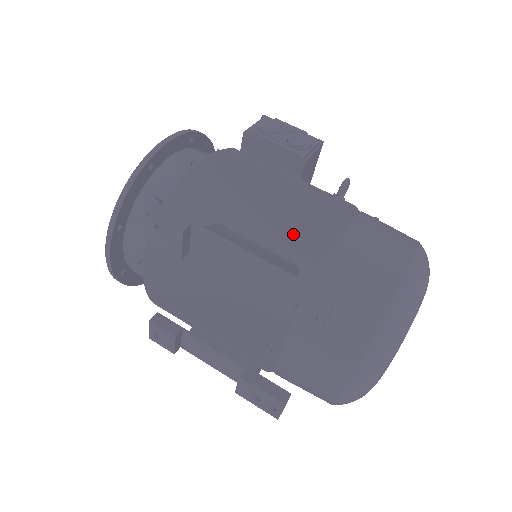
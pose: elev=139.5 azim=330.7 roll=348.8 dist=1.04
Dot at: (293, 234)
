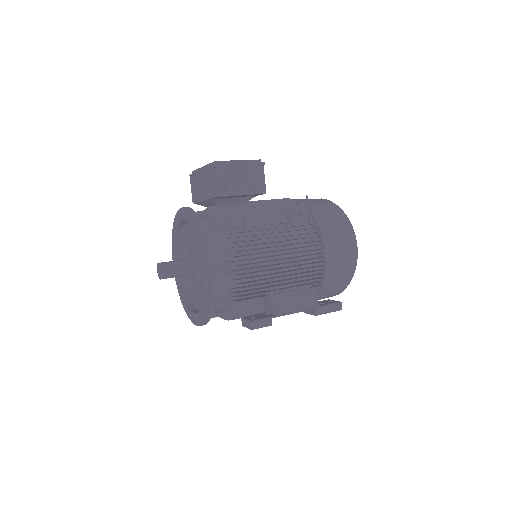
Dot at: (305, 277)
